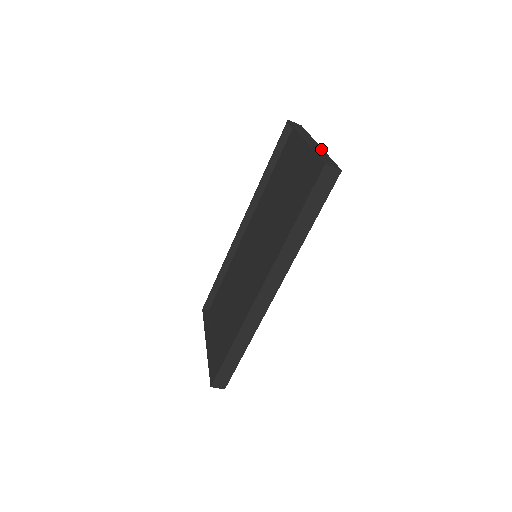
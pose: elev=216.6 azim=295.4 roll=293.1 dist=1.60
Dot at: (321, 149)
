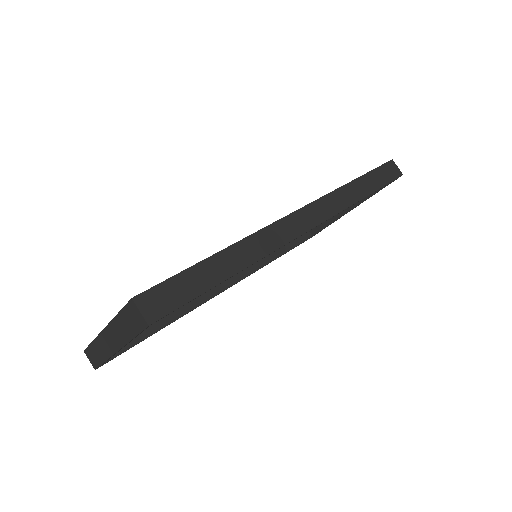
Dot at: (362, 199)
